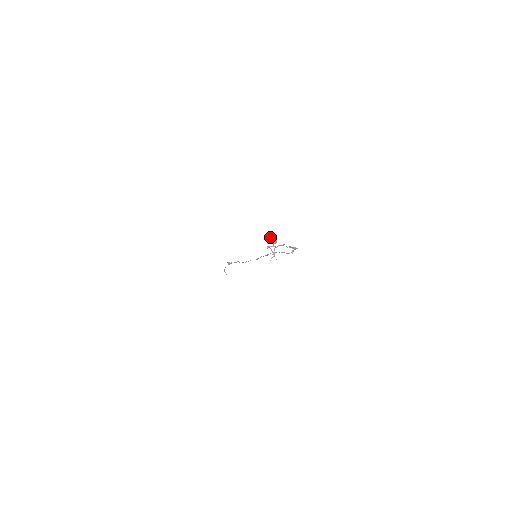
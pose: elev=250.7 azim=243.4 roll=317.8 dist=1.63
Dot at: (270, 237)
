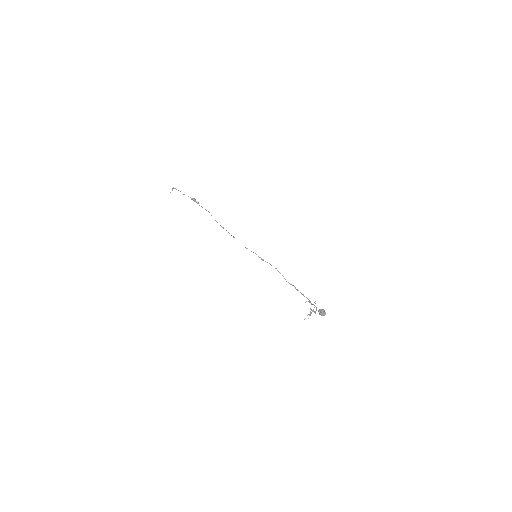
Dot at: (324, 311)
